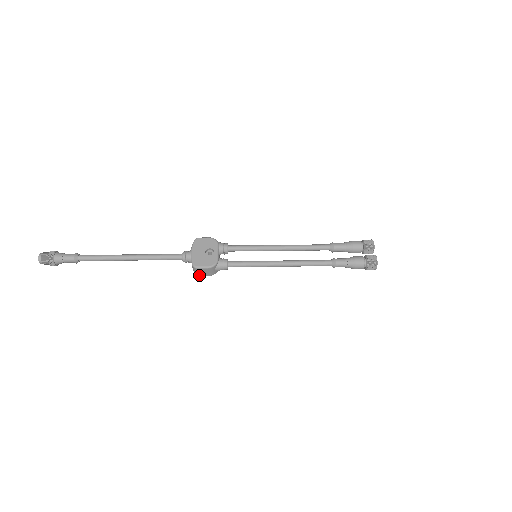
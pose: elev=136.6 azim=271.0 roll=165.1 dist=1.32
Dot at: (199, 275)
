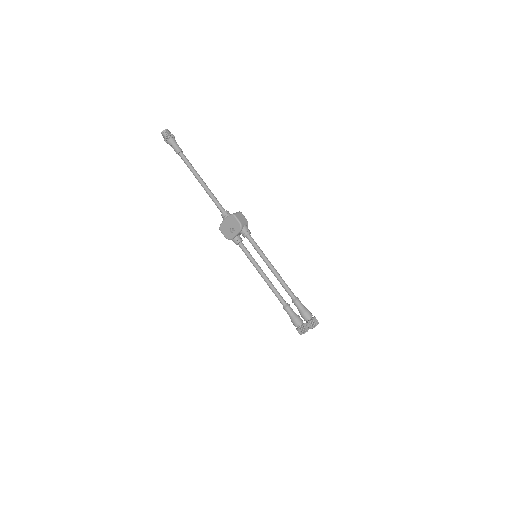
Dot at: occluded
